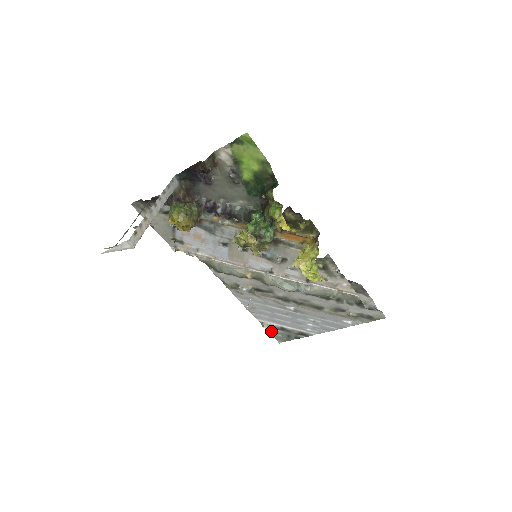
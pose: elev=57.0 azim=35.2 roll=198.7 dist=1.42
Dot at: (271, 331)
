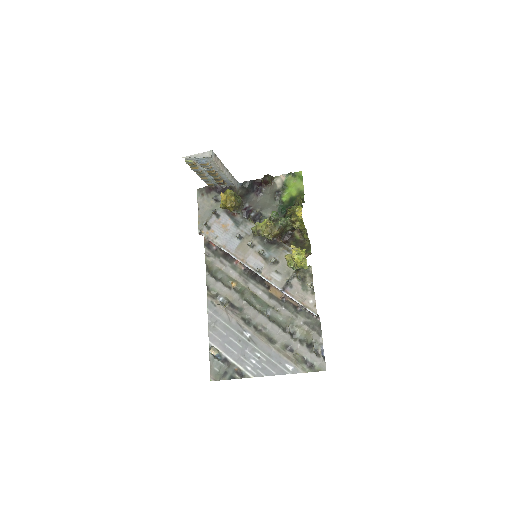
Dot at: (213, 361)
